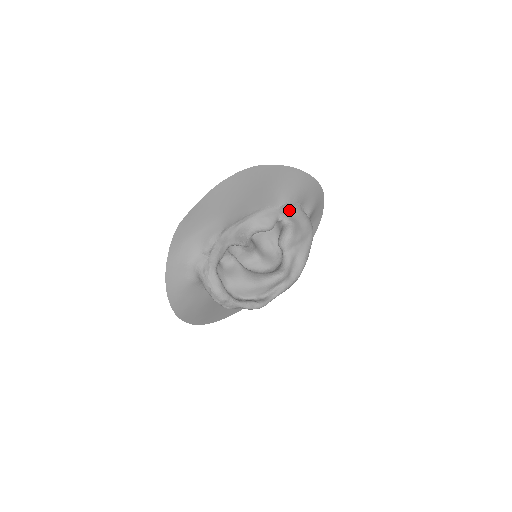
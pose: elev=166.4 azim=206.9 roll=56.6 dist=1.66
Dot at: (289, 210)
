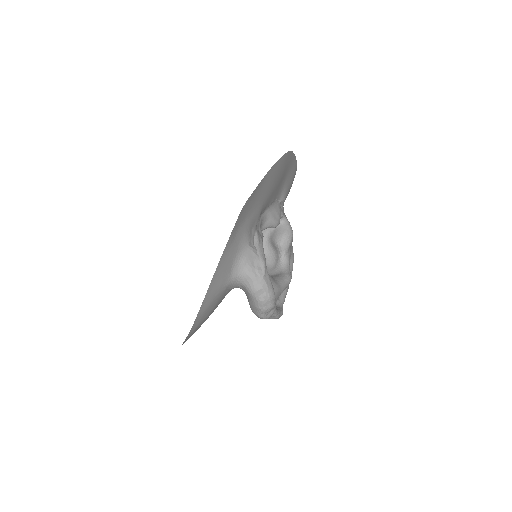
Dot at: (282, 207)
